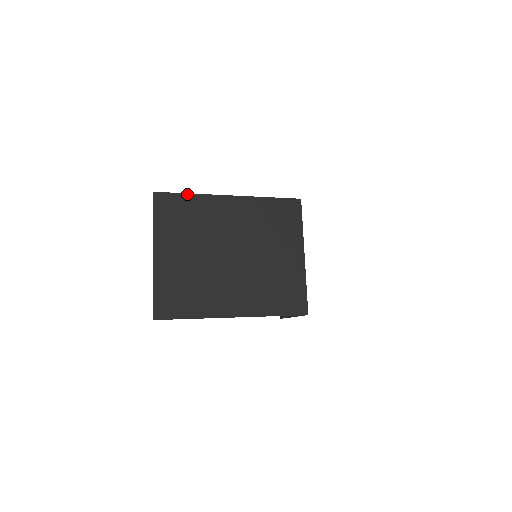
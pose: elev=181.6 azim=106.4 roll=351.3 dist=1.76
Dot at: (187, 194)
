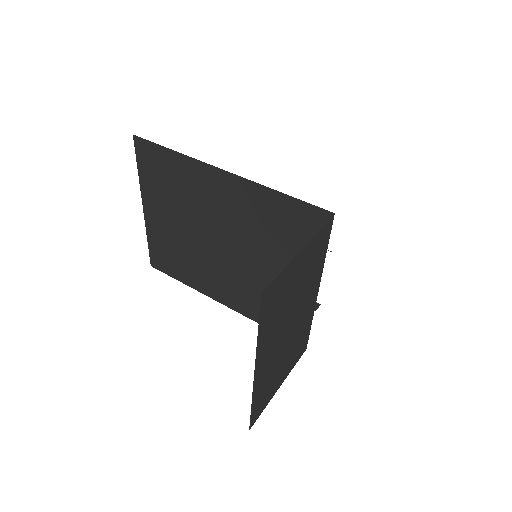
Dot at: (169, 149)
